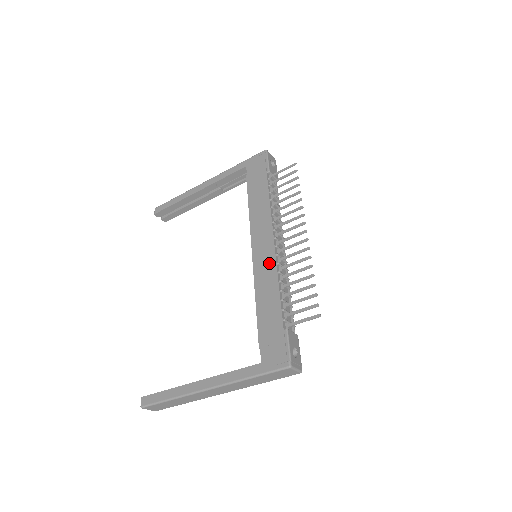
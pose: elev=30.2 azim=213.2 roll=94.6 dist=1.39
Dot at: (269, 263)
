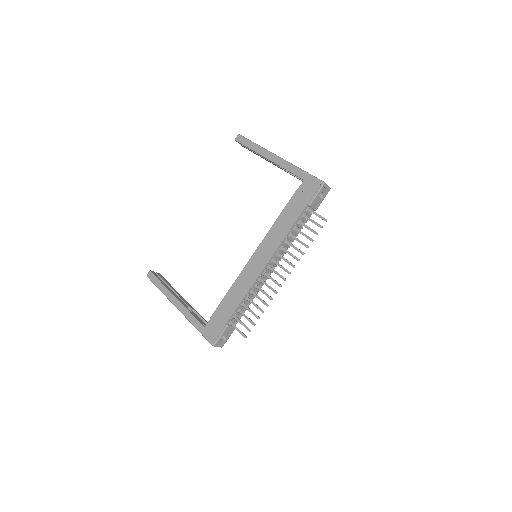
Dot at: (252, 276)
